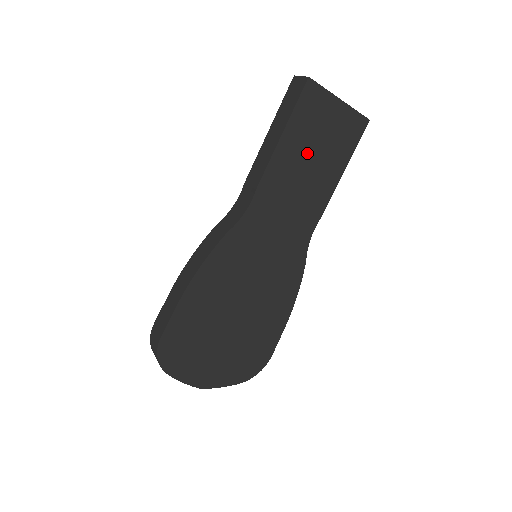
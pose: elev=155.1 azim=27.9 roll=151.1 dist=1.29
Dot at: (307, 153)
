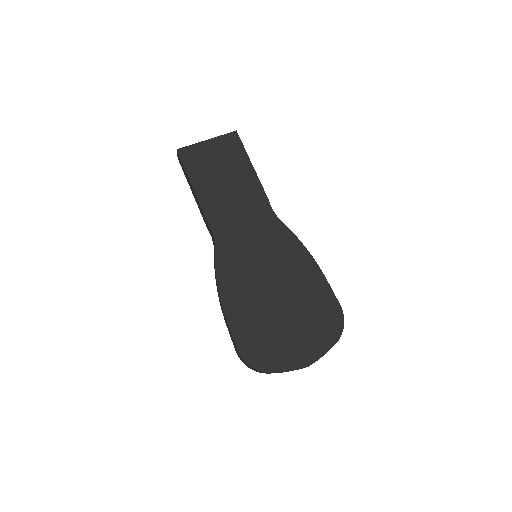
Dot at: (217, 178)
